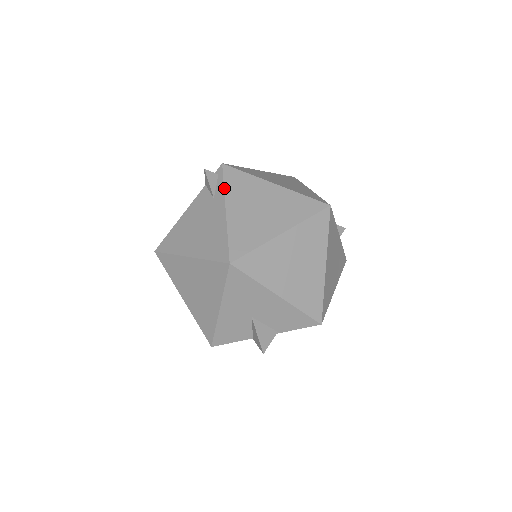
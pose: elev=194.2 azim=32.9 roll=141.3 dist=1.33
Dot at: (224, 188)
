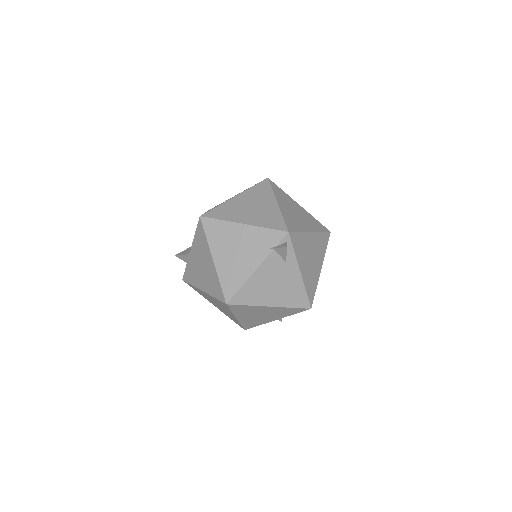
Dot at: (295, 255)
